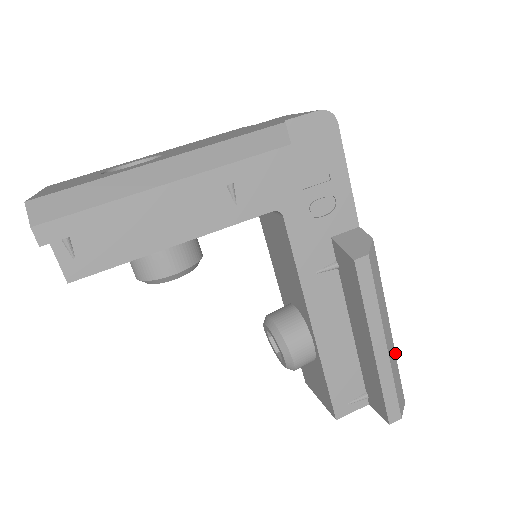
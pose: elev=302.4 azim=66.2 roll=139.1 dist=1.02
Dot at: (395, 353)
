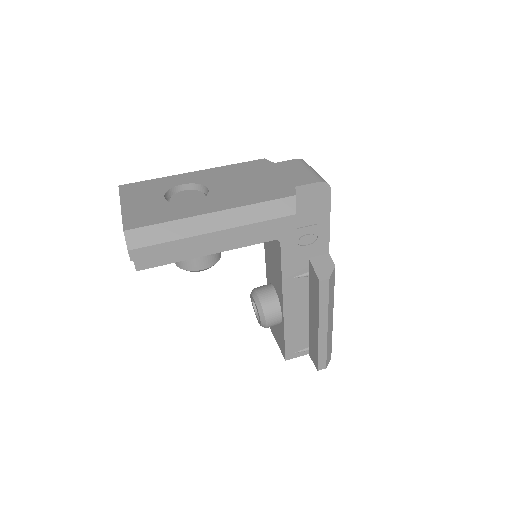
Dot at: occluded
